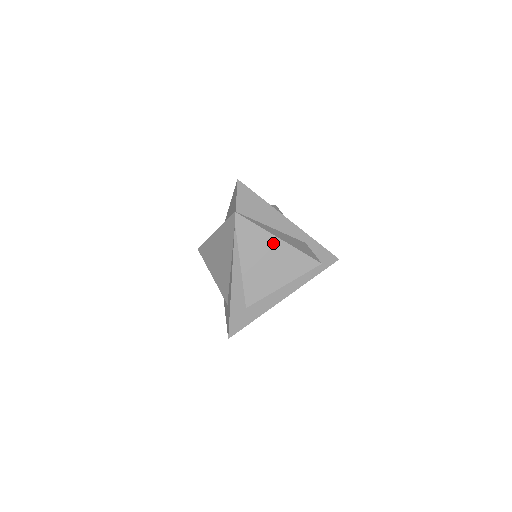
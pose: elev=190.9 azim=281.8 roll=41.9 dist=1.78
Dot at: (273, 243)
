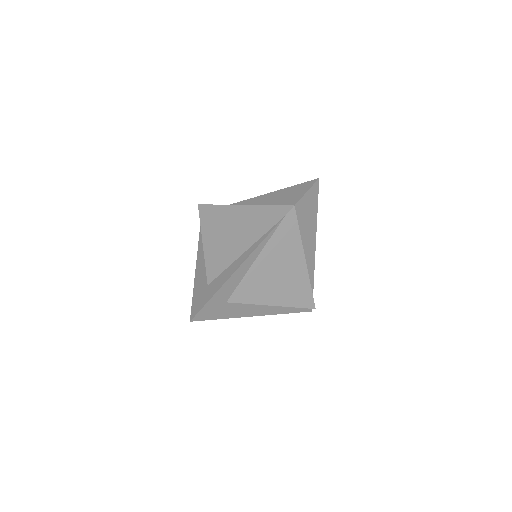
Dot at: (298, 260)
